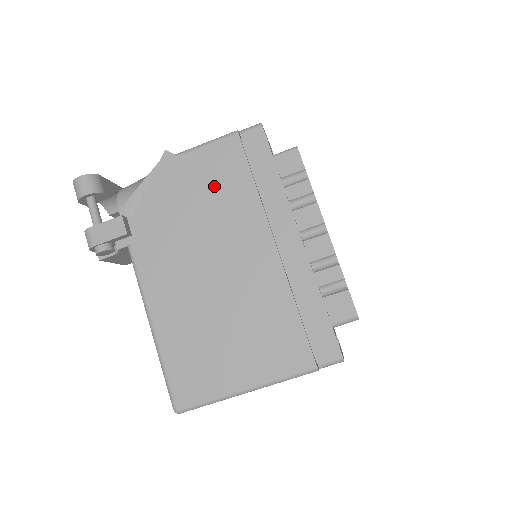
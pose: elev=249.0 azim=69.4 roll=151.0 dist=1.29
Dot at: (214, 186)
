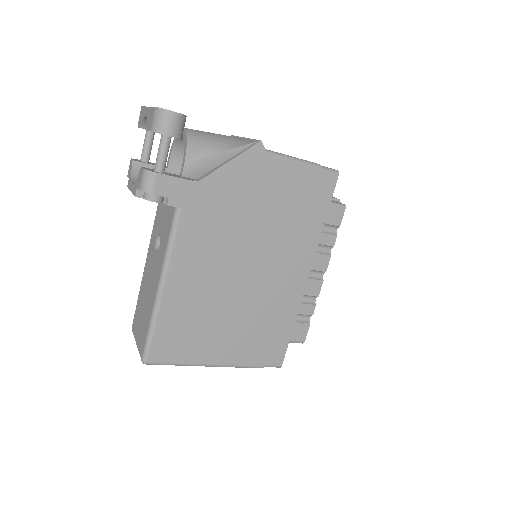
Dot at: (279, 201)
